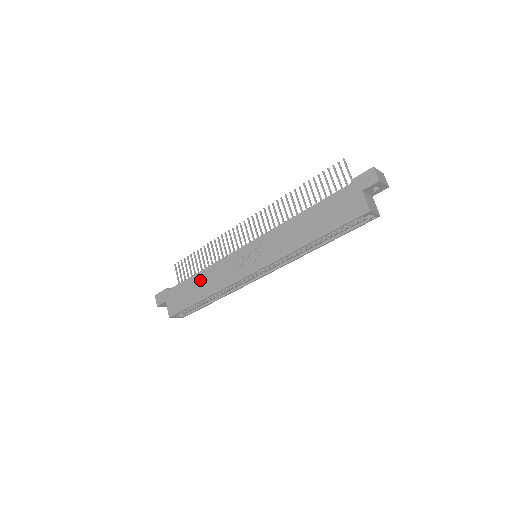
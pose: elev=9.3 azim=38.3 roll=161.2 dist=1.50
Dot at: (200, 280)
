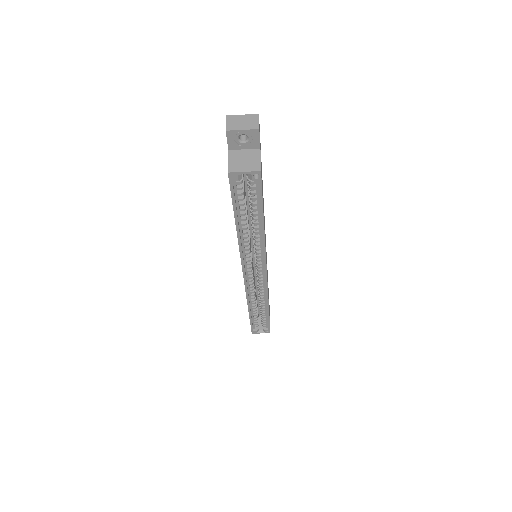
Dot at: occluded
